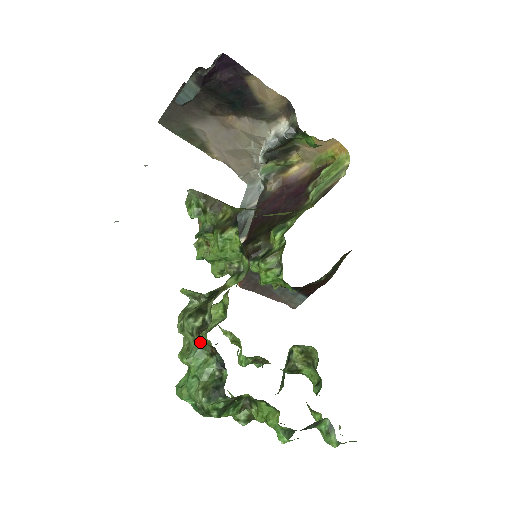
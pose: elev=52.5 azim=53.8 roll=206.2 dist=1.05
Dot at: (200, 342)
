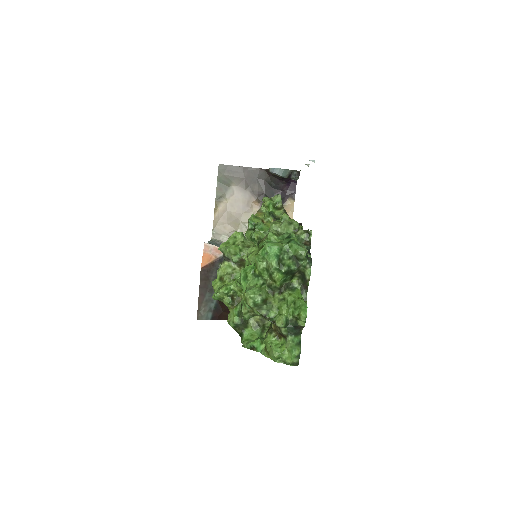
Dot at: (304, 234)
